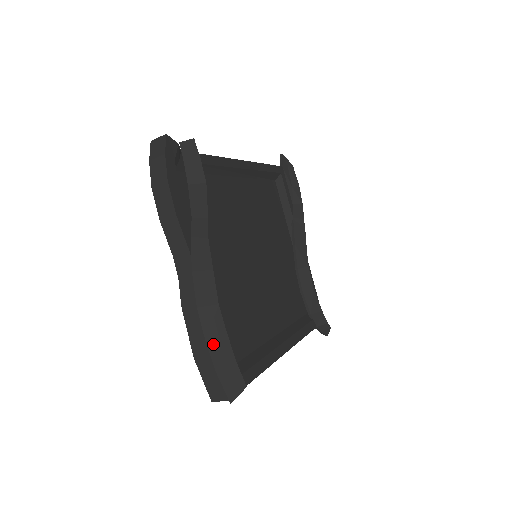
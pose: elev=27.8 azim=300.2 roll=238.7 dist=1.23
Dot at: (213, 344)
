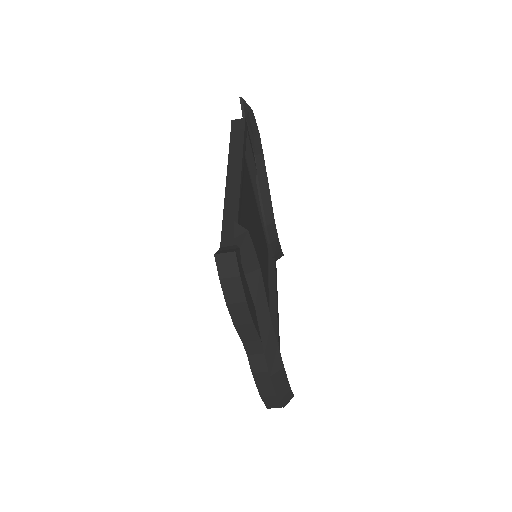
Dot at: (279, 390)
